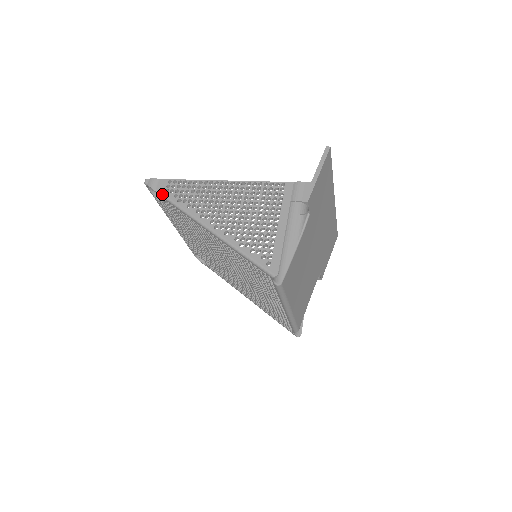
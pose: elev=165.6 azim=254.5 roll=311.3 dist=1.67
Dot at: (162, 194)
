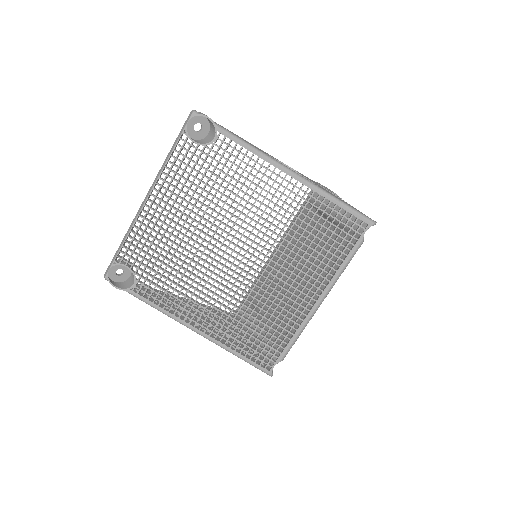
Dot at: (224, 128)
